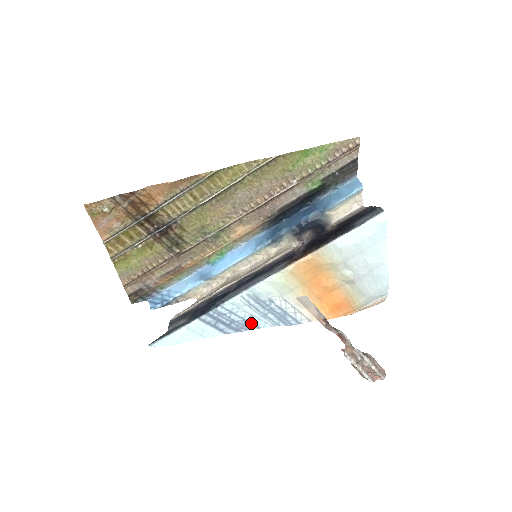
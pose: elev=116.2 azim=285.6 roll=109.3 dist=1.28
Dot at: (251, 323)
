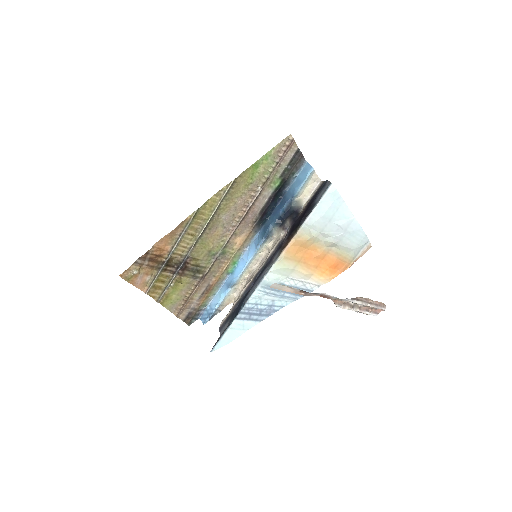
Dot at: (276, 306)
